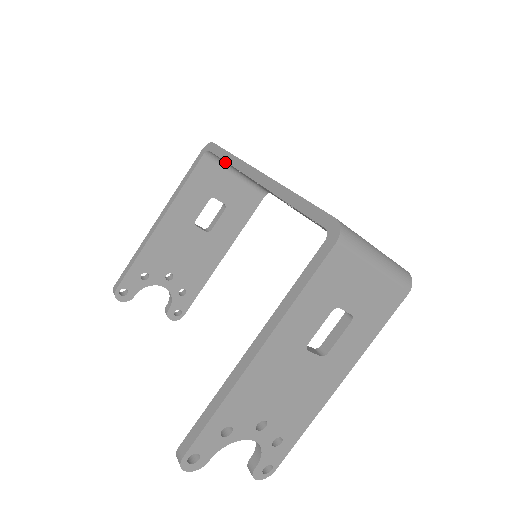
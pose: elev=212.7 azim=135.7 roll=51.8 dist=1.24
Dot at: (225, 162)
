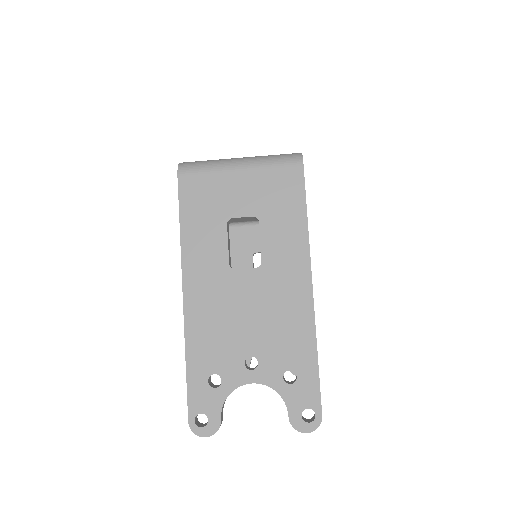
Dot at: (241, 222)
